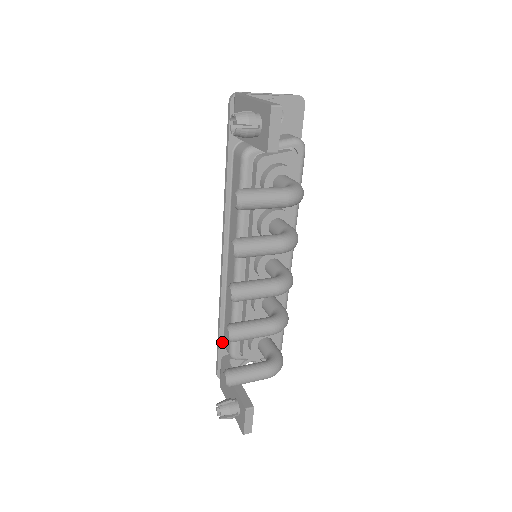
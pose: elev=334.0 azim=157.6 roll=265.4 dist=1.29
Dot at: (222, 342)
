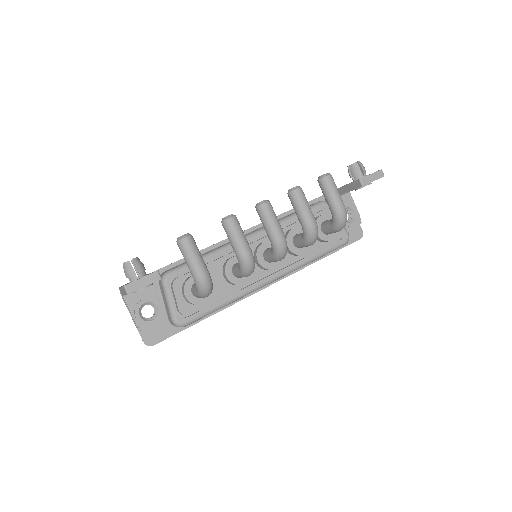
Dot at: (164, 270)
